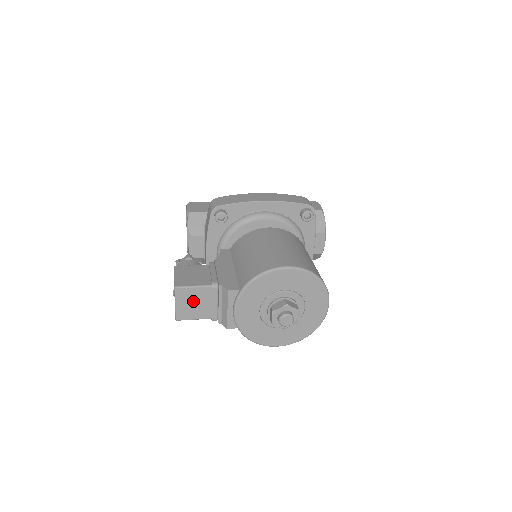
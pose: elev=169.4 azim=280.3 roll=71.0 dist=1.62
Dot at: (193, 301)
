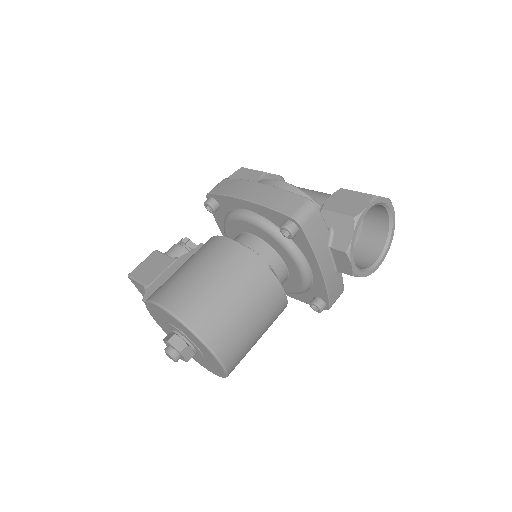
Dot at: (144, 292)
